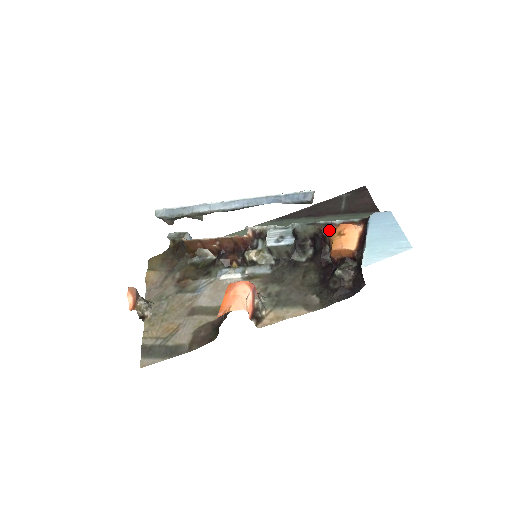
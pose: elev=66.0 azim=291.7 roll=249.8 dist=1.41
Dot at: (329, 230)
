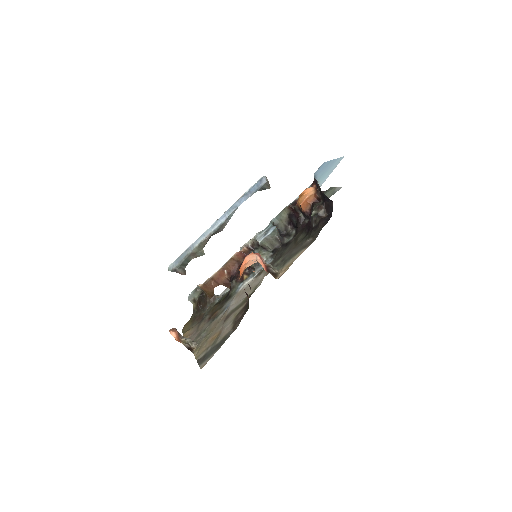
Dot at: occluded
